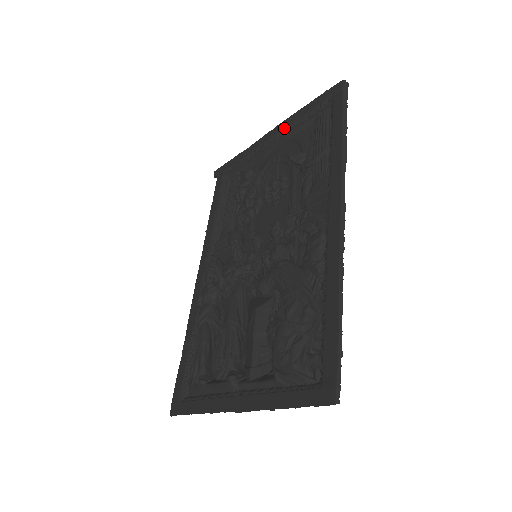
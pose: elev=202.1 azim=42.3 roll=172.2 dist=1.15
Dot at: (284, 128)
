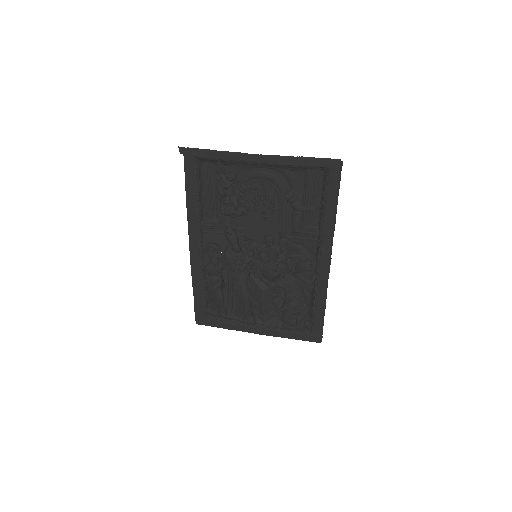
Dot at: (277, 164)
